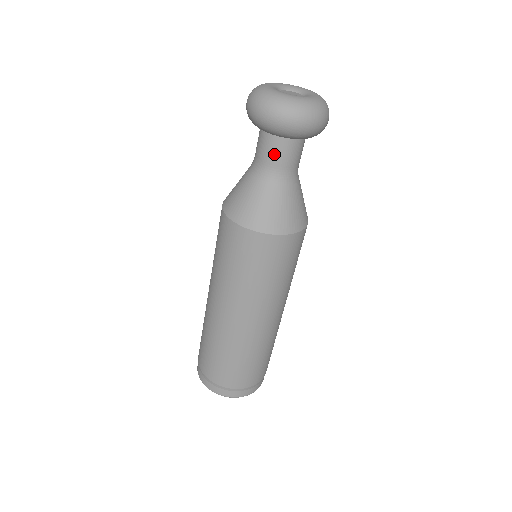
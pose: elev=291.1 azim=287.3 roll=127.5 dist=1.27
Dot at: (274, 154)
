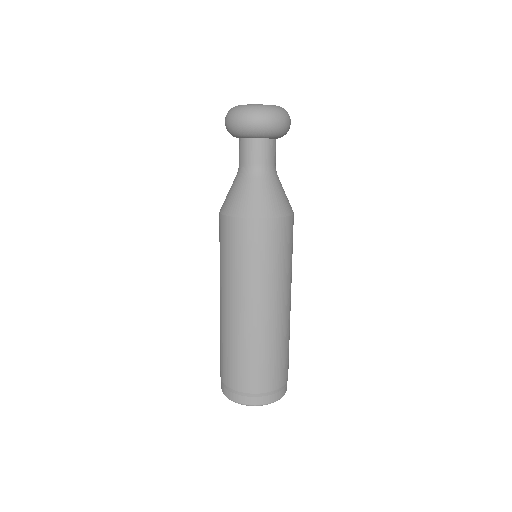
Dot at: (253, 154)
